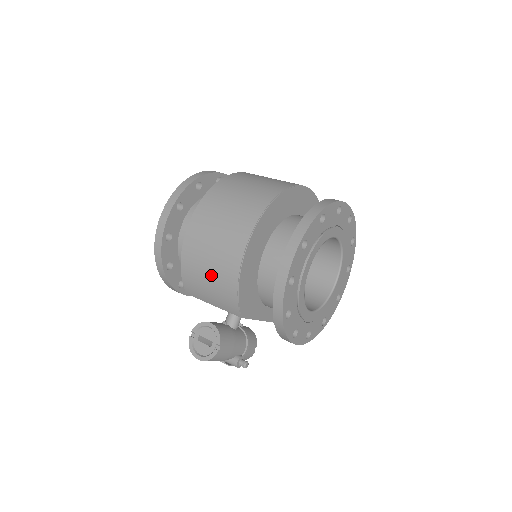
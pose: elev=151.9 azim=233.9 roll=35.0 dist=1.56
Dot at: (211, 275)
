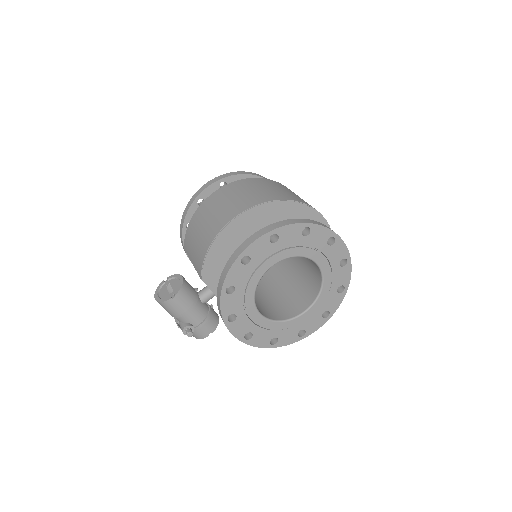
Dot at: (201, 233)
